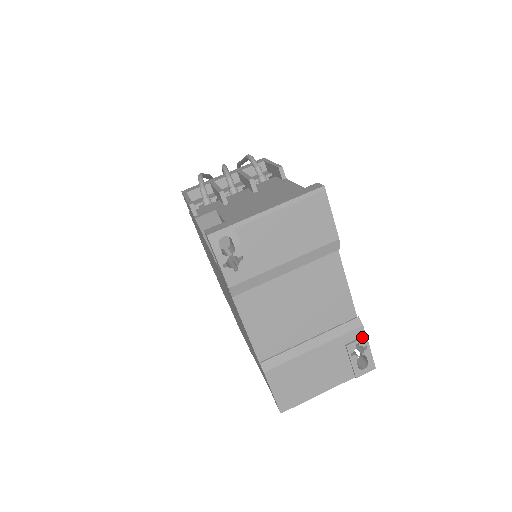
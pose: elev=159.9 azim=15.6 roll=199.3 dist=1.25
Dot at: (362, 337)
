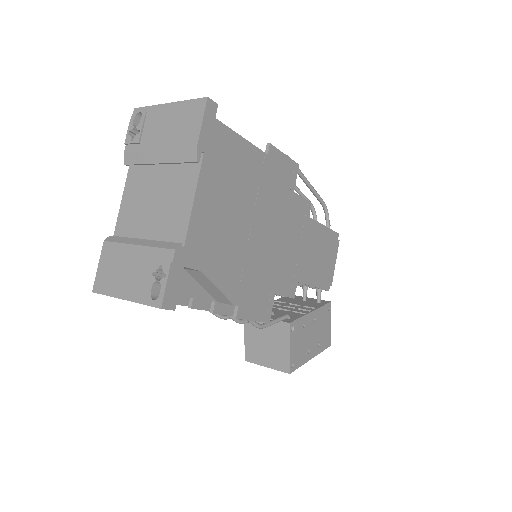
Dot at: (168, 261)
